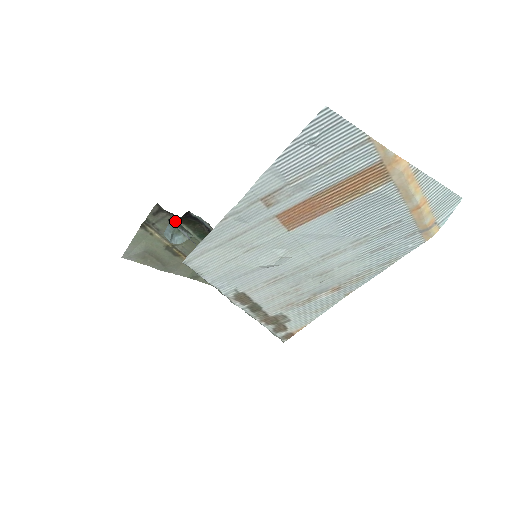
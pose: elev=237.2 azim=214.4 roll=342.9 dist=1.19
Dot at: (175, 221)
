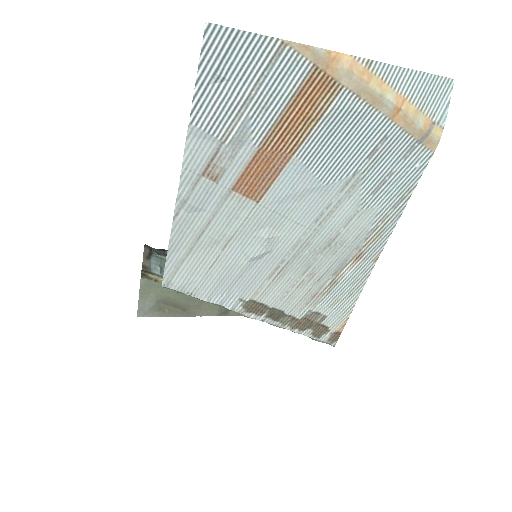
Dot at: (156, 251)
